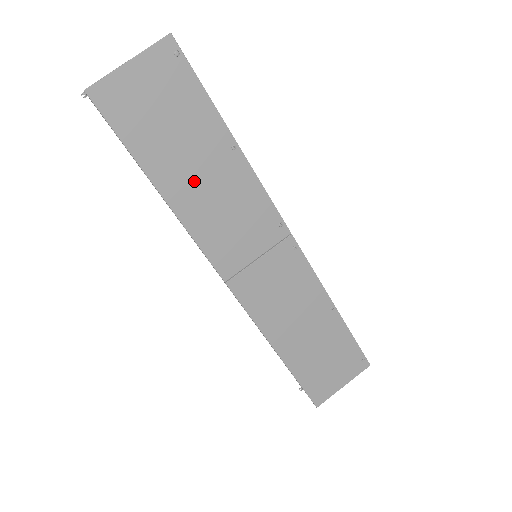
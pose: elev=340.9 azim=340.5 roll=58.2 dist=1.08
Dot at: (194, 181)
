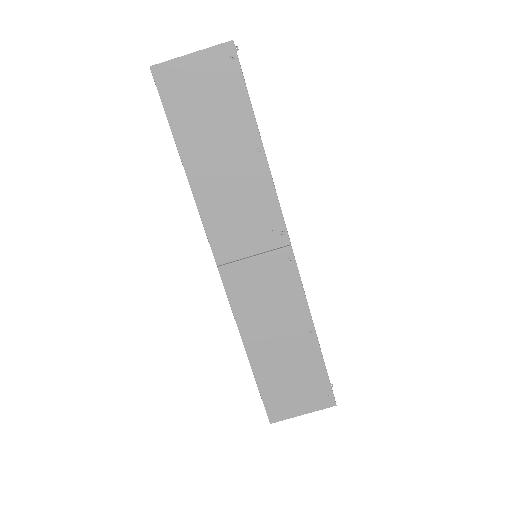
Dot at: (216, 167)
